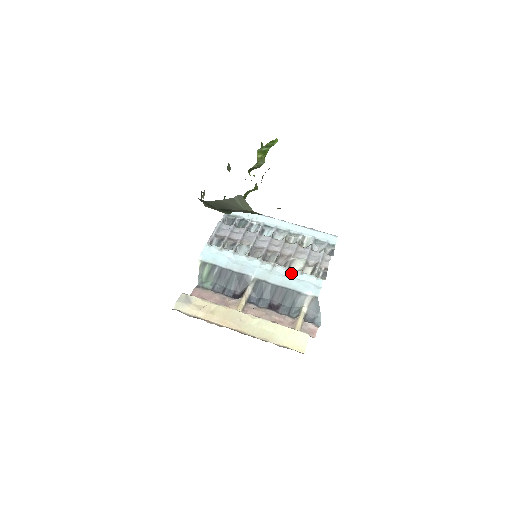
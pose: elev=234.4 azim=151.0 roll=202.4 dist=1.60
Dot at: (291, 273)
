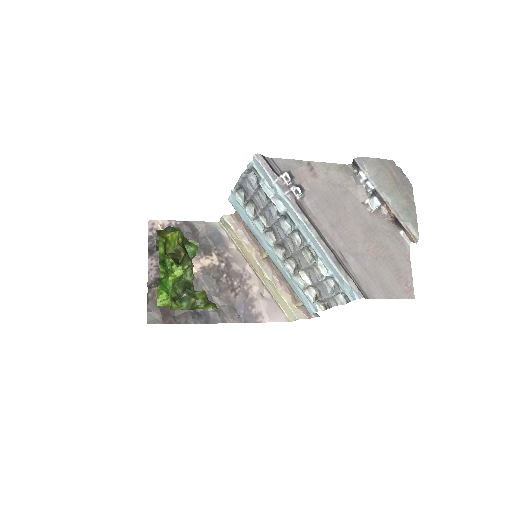
Dot at: (295, 281)
